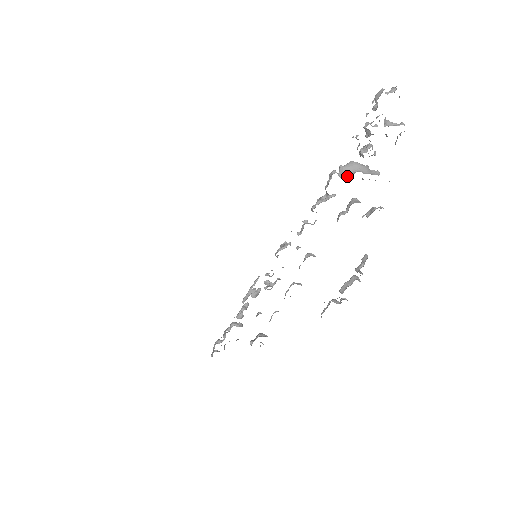
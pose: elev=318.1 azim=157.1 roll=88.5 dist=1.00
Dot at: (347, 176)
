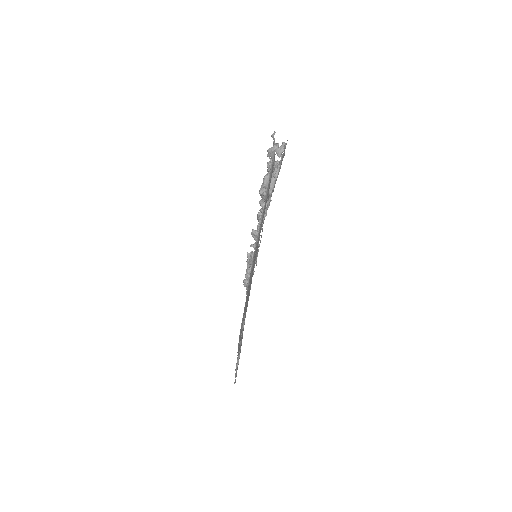
Dot at: (271, 187)
